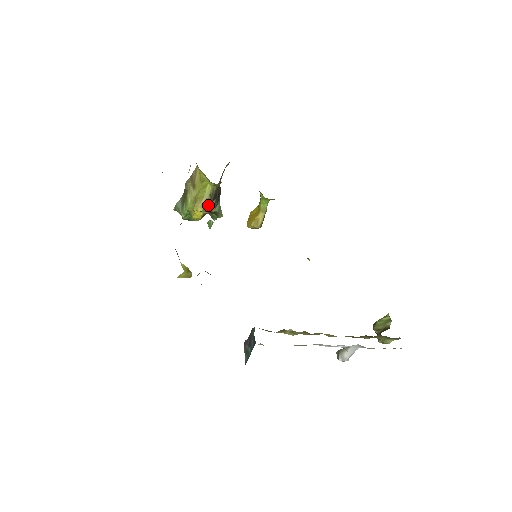
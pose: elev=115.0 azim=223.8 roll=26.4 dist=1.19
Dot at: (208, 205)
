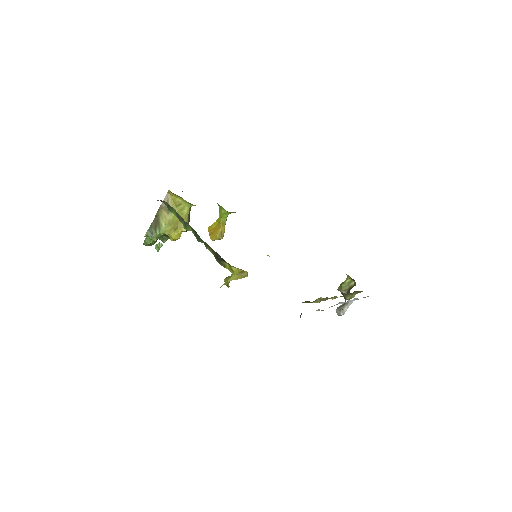
Dot at: occluded
